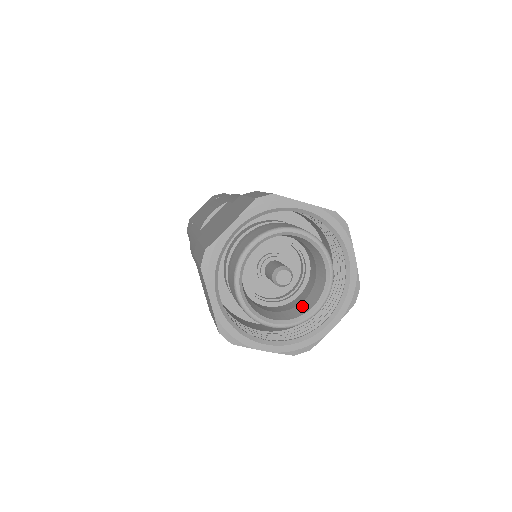
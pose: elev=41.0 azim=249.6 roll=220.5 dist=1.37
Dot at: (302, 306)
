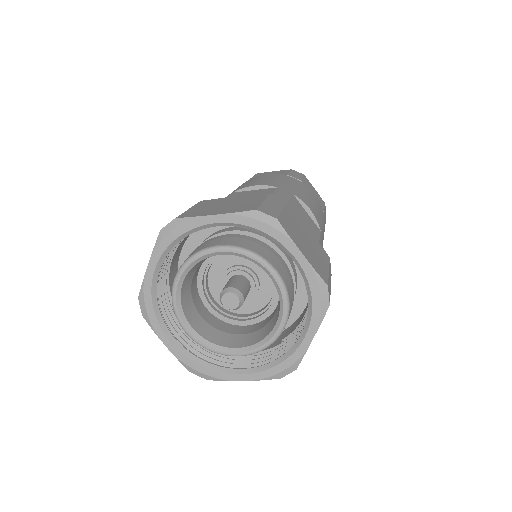
Dot at: (232, 338)
